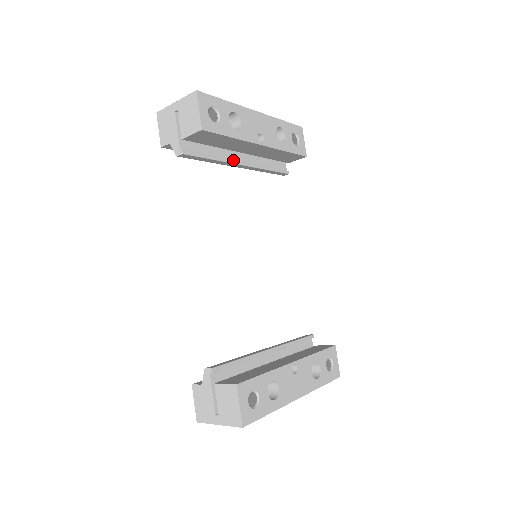
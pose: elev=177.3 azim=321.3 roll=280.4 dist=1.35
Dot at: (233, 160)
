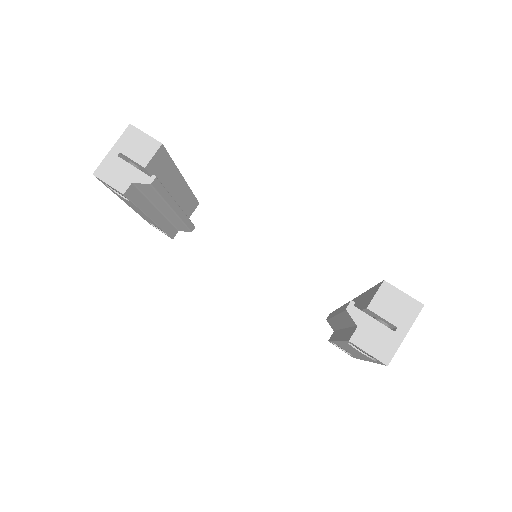
Dot at: occluded
